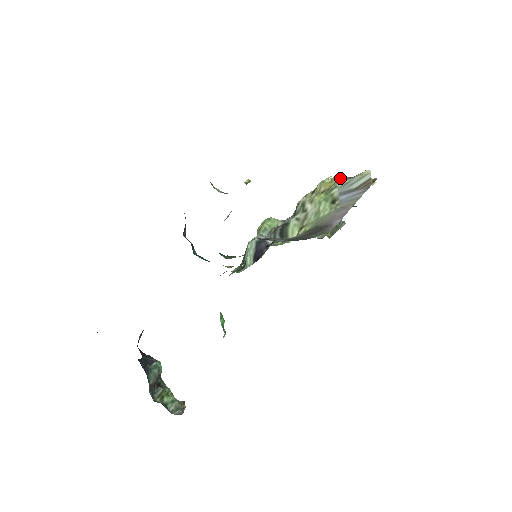
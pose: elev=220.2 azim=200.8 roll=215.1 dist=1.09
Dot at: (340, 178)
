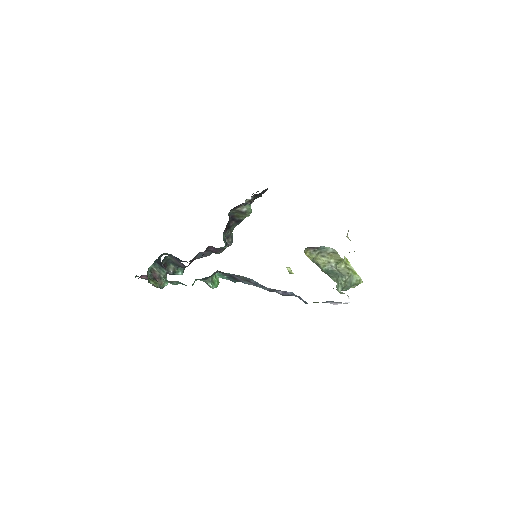
Dot at: occluded
